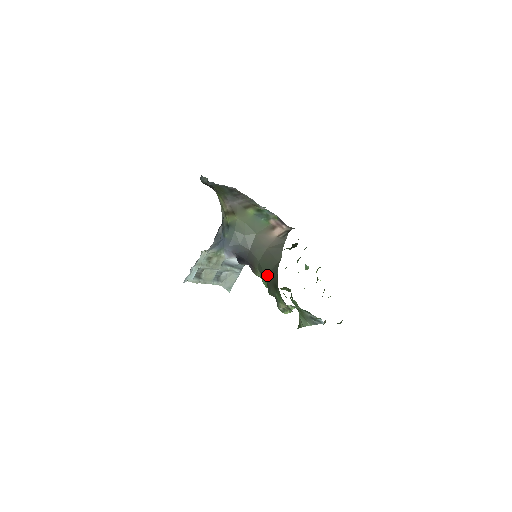
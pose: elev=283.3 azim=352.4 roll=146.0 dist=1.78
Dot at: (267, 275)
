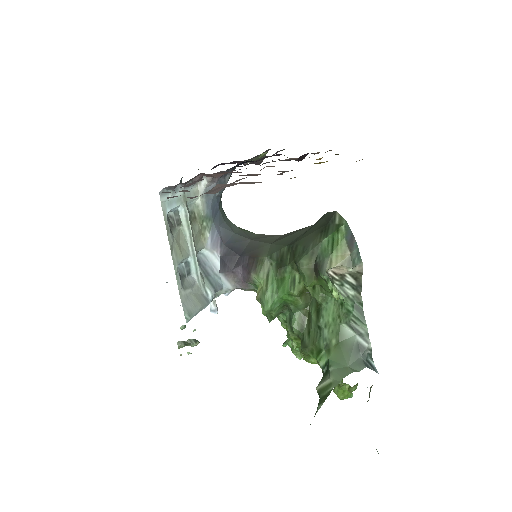
Dot at: (296, 240)
